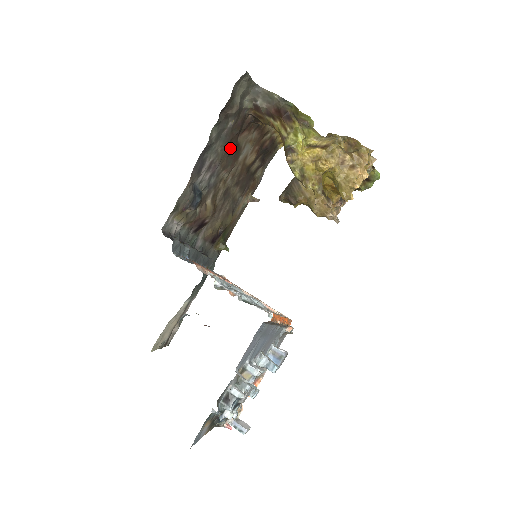
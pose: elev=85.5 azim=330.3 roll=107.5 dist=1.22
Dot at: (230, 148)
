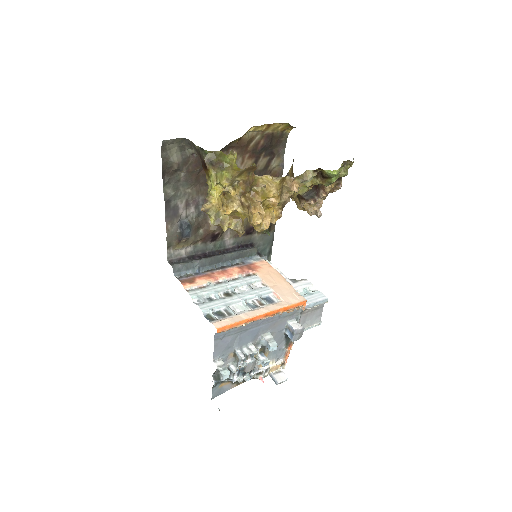
Dot at: (203, 181)
